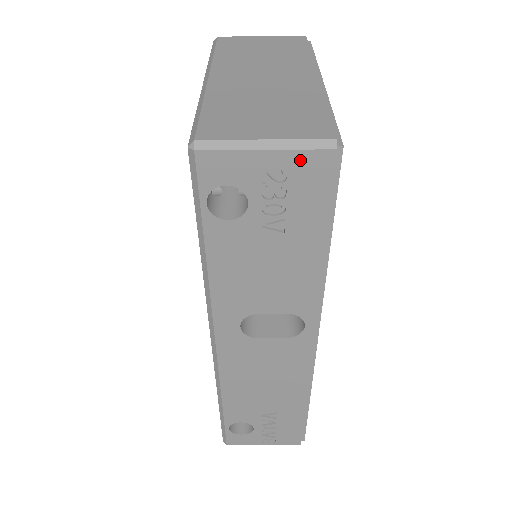
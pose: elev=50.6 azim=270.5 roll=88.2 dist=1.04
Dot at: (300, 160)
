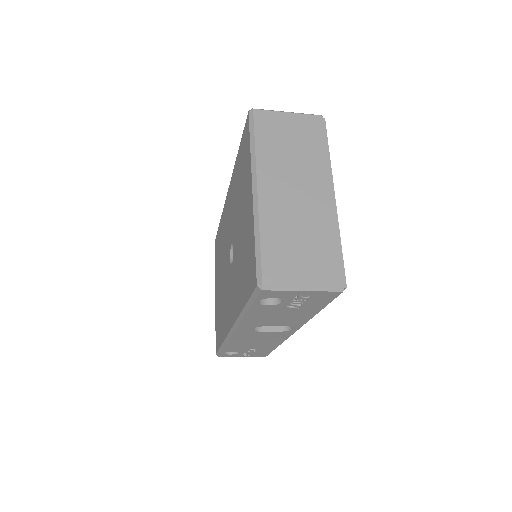
Dot at: (321, 293)
